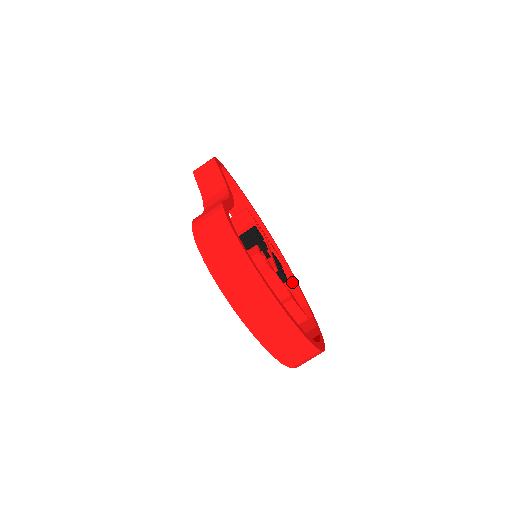
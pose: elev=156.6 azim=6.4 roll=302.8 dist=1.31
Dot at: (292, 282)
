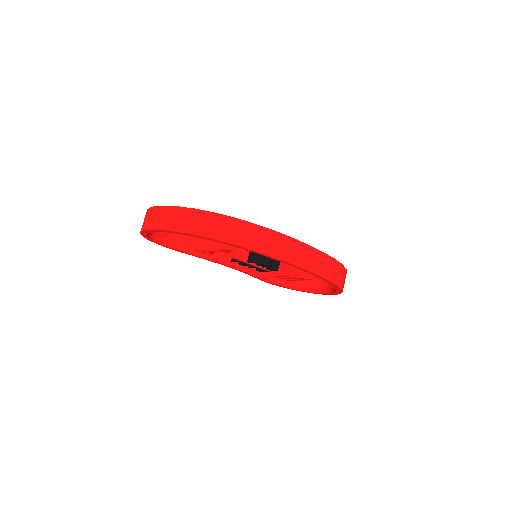
Dot at: occluded
